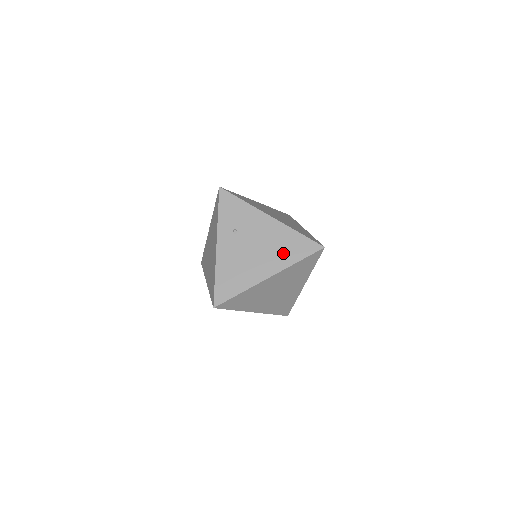
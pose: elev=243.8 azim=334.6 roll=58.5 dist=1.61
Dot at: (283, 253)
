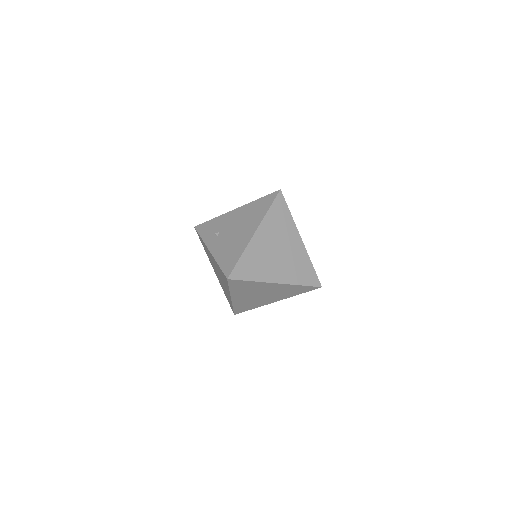
Dot at: (255, 215)
